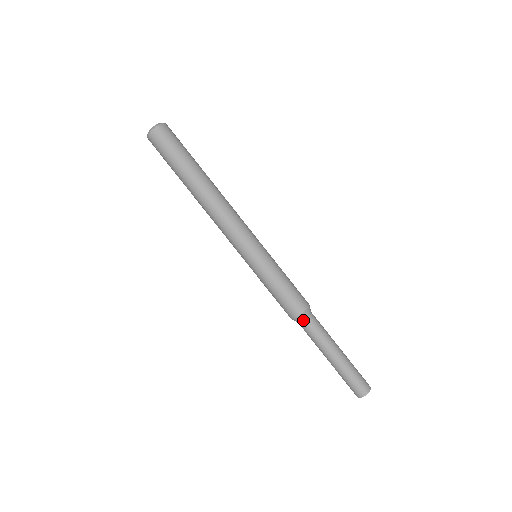
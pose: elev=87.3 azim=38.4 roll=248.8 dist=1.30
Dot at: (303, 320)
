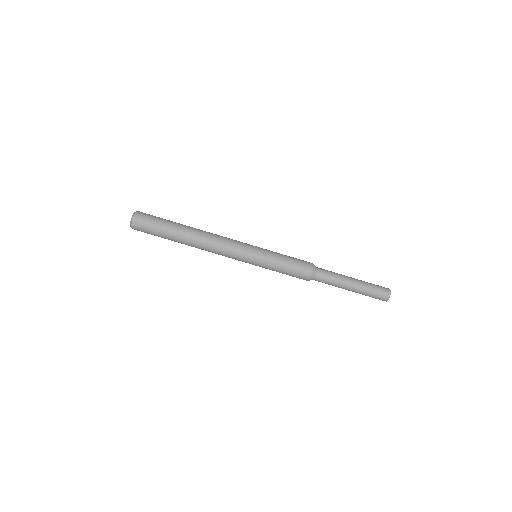
Dot at: occluded
